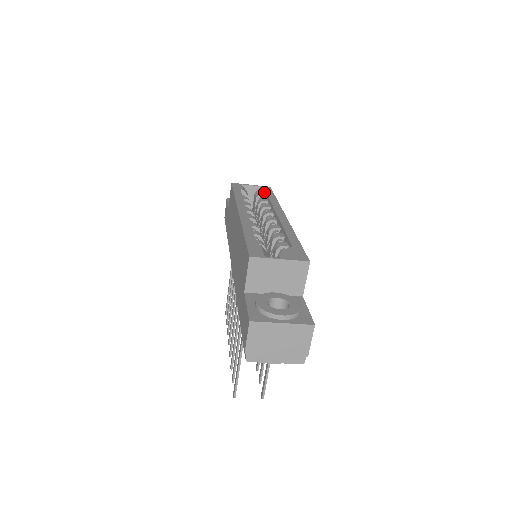
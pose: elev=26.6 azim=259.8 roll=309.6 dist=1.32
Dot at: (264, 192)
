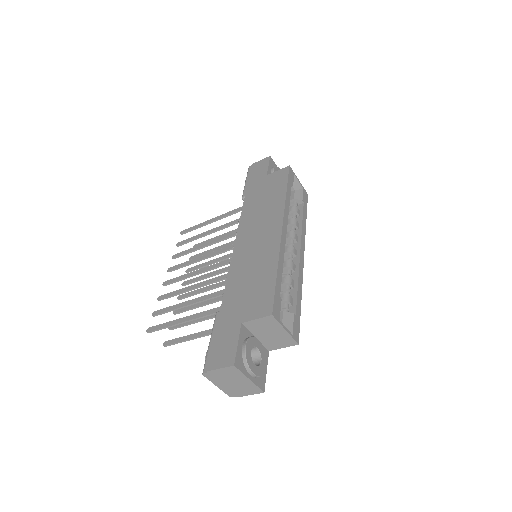
Dot at: (303, 201)
